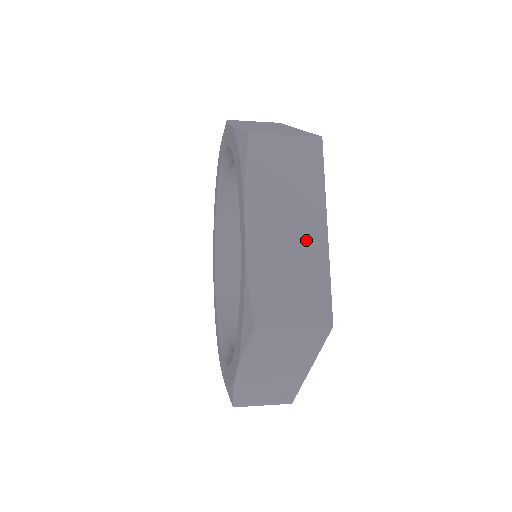
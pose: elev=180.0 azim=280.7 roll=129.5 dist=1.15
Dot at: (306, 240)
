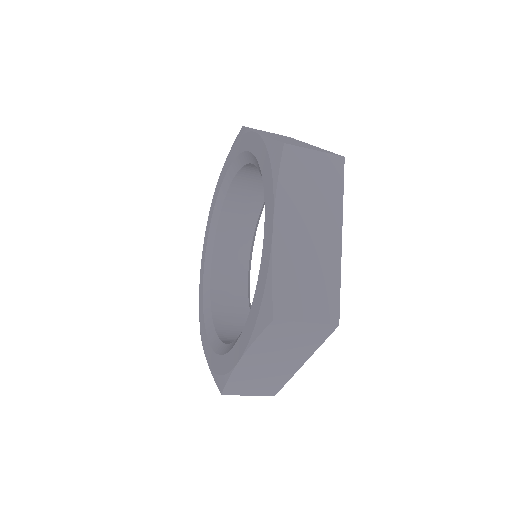
Dot at: (301, 143)
